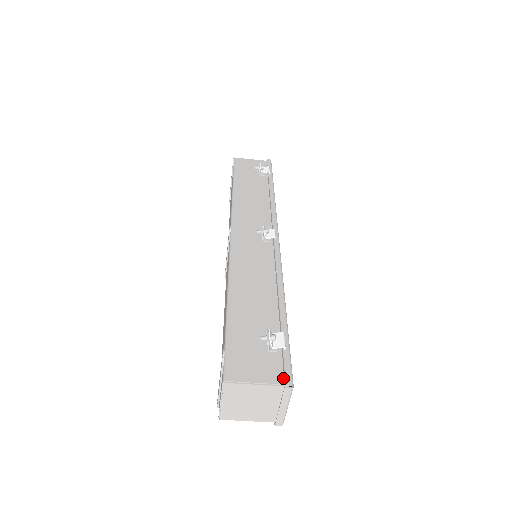
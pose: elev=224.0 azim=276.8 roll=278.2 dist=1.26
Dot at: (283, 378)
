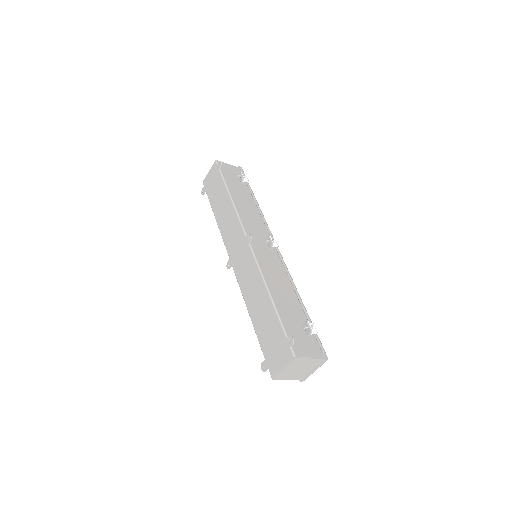
Dot at: (322, 354)
